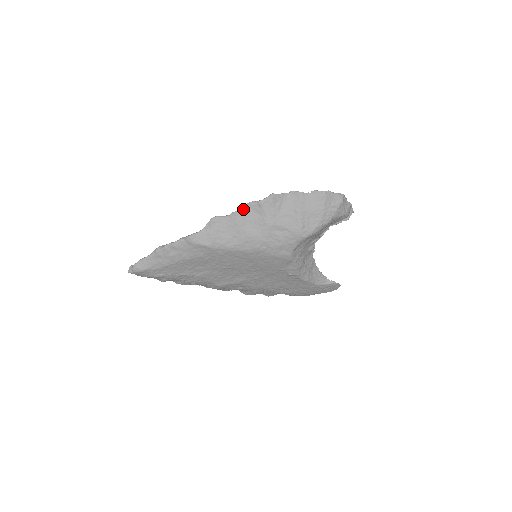
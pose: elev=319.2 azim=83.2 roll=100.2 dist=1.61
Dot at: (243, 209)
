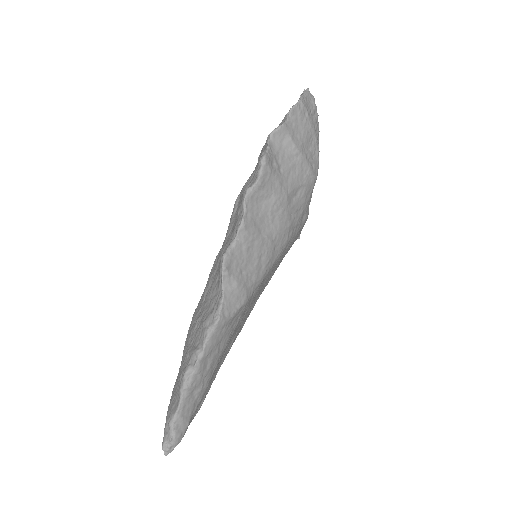
Dot at: (246, 212)
